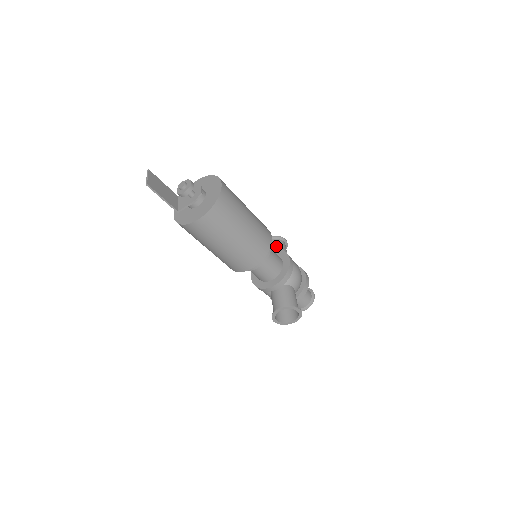
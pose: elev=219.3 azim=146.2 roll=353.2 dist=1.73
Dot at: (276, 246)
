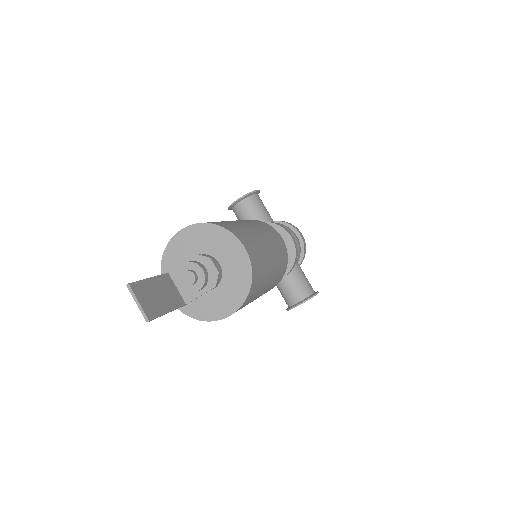
Dot at: (254, 209)
